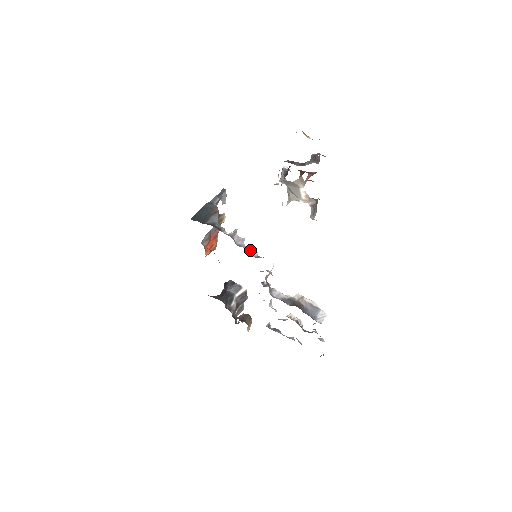
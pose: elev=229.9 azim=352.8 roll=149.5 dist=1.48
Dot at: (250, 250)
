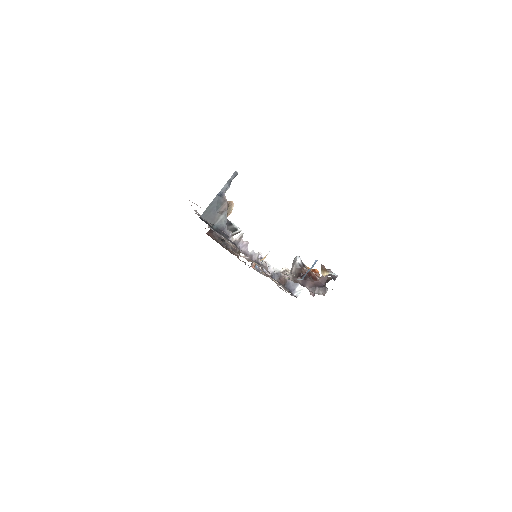
Dot at: (252, 254)
